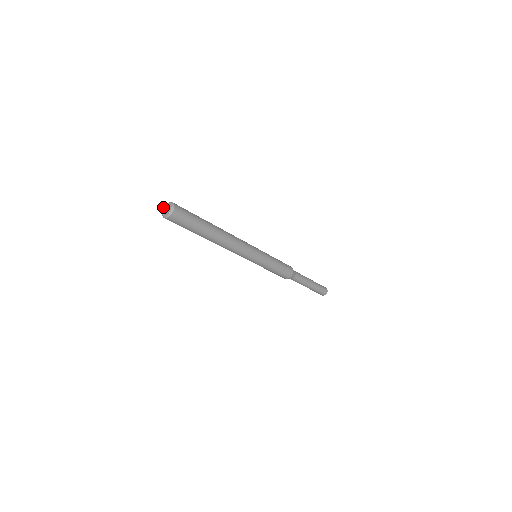
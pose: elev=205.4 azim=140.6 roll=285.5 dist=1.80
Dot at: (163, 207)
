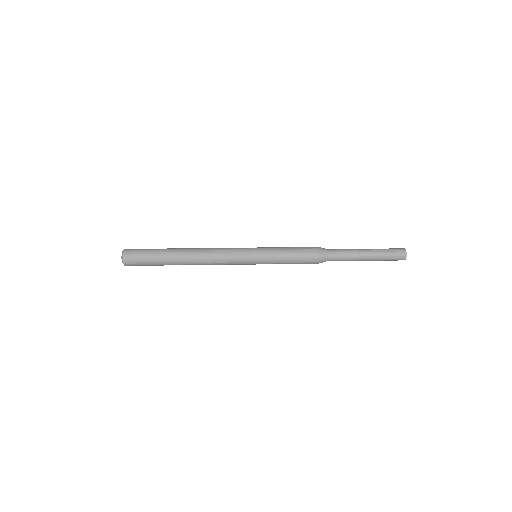
Dot at: occluded
